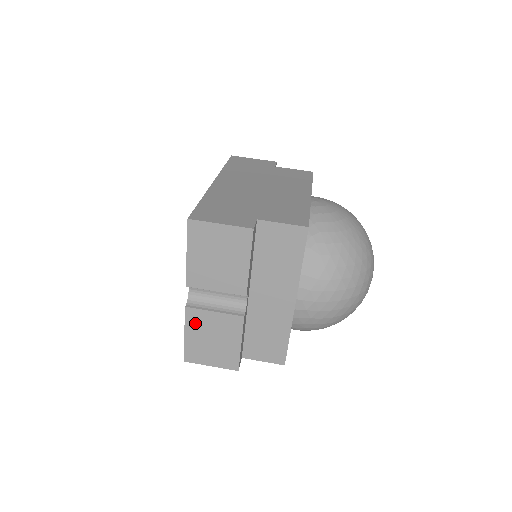
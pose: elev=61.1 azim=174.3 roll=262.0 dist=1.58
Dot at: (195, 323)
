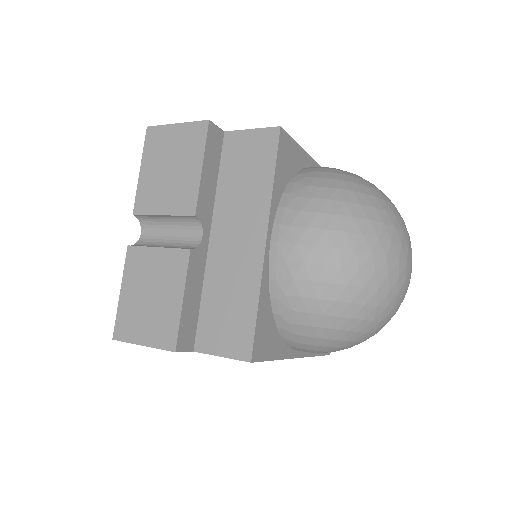
Dot at: (134, 270)
